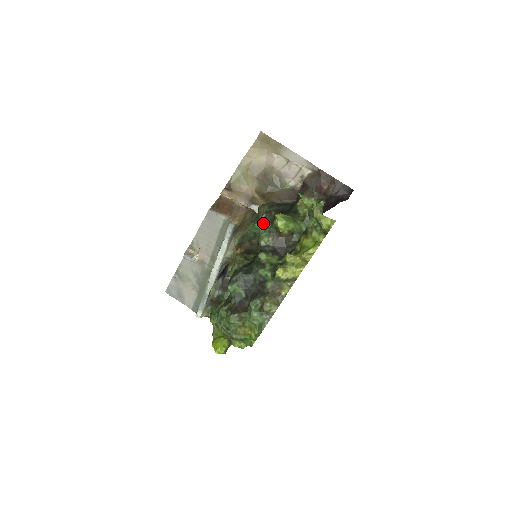
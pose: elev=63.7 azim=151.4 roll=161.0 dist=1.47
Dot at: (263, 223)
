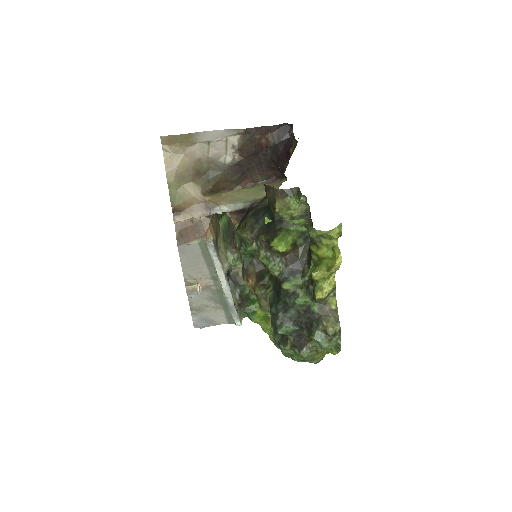
Dot at: (261, 254)
